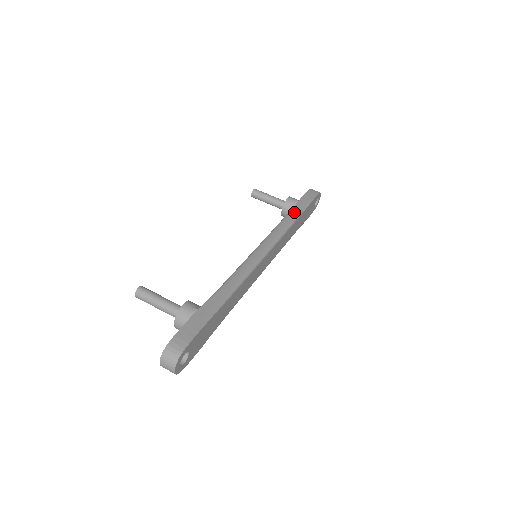
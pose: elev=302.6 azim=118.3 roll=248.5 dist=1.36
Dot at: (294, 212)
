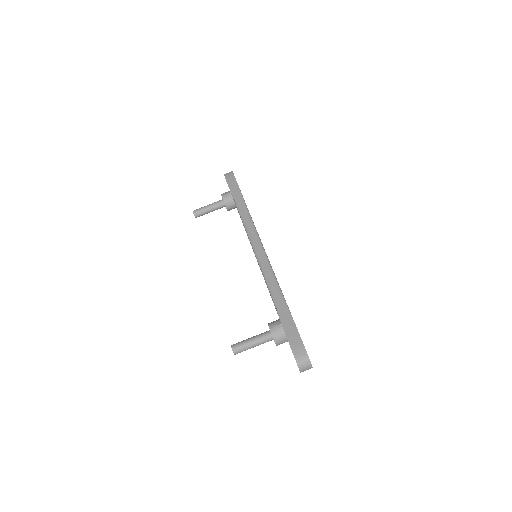
Dot at: (239, 204)
